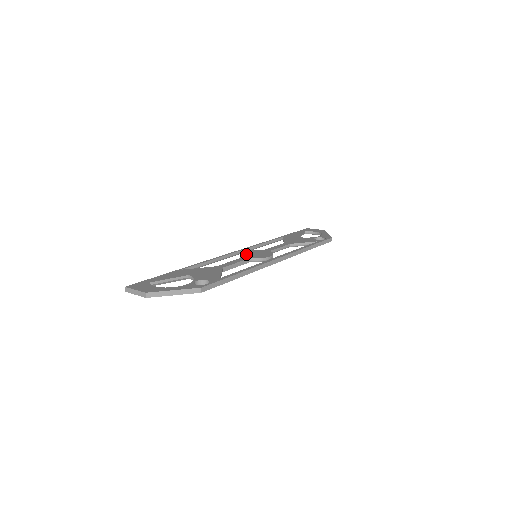
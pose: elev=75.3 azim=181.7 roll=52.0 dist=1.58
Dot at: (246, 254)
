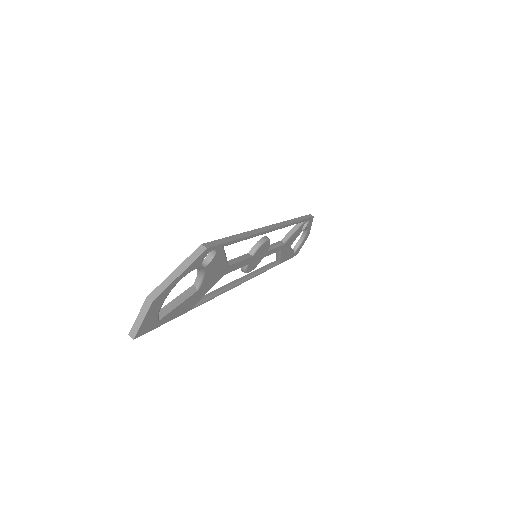
Dot at: occluded
